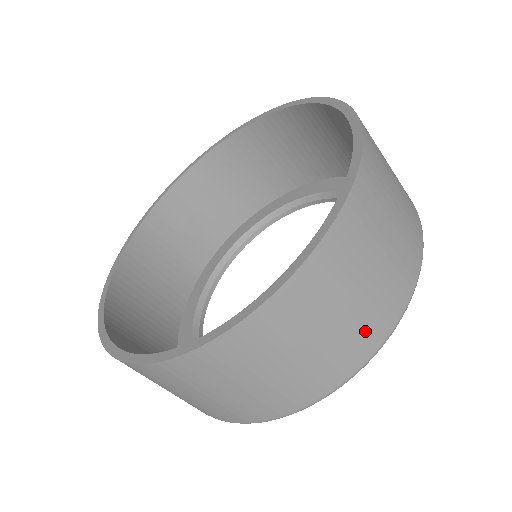
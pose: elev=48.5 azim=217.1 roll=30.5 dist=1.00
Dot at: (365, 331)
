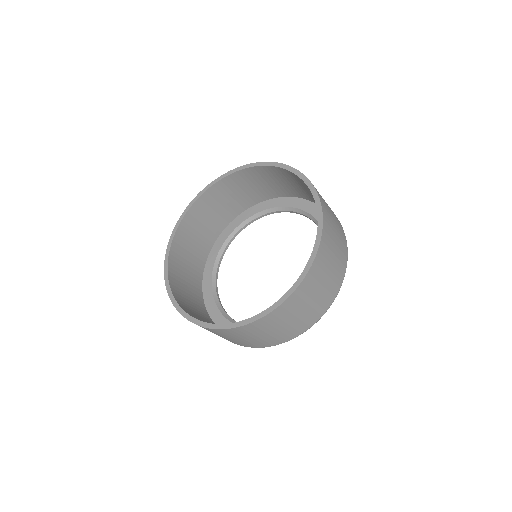
Dot at: (320, 307)
